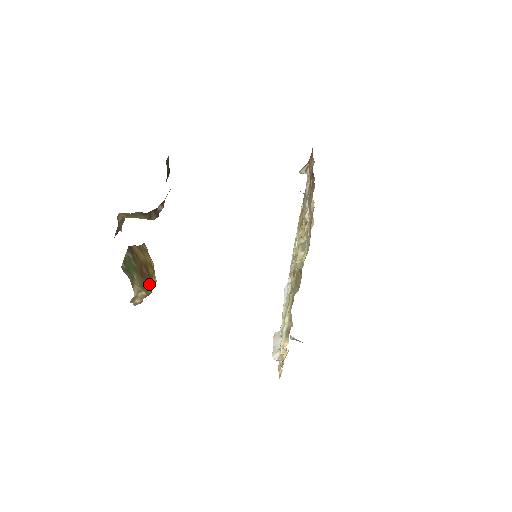
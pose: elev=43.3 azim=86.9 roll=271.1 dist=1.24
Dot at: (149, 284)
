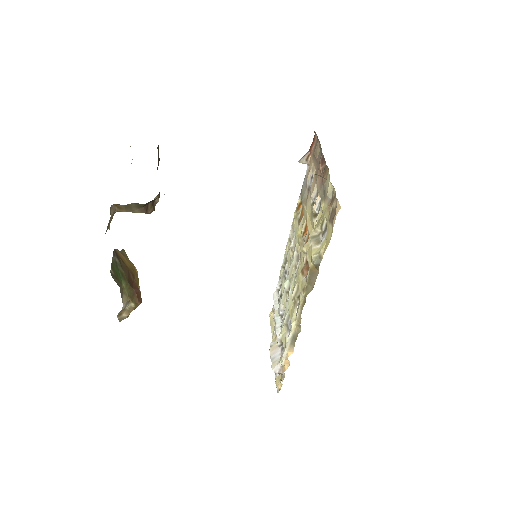
Dot at: (138, 294)
